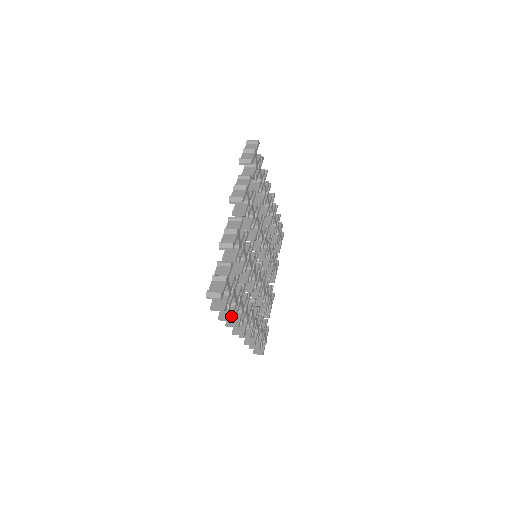
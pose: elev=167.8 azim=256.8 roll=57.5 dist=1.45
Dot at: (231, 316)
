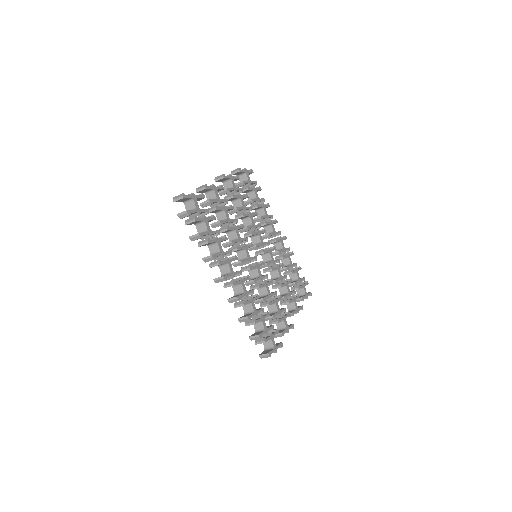
Dot at: (200, 233)
